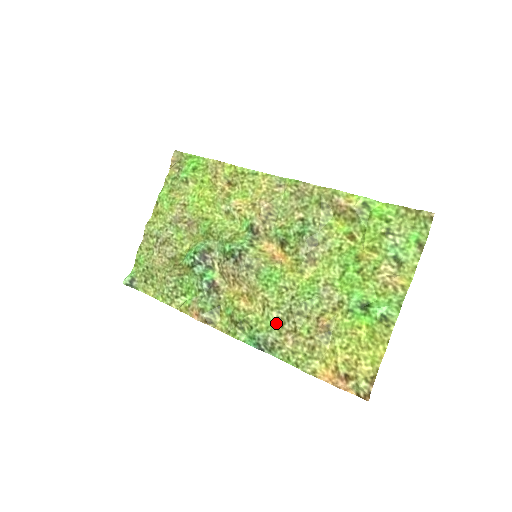
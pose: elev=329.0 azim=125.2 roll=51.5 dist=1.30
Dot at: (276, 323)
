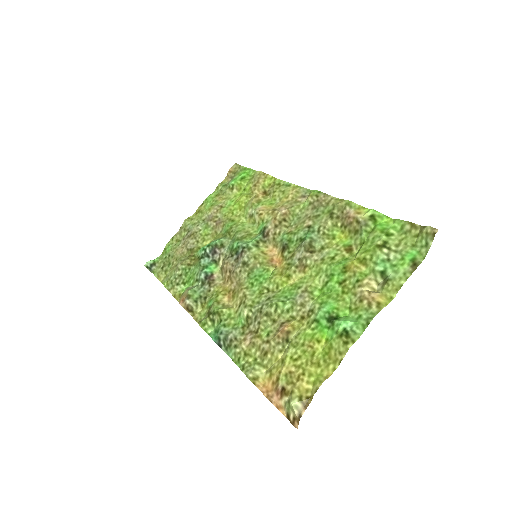
Dot at: (244, 322)
